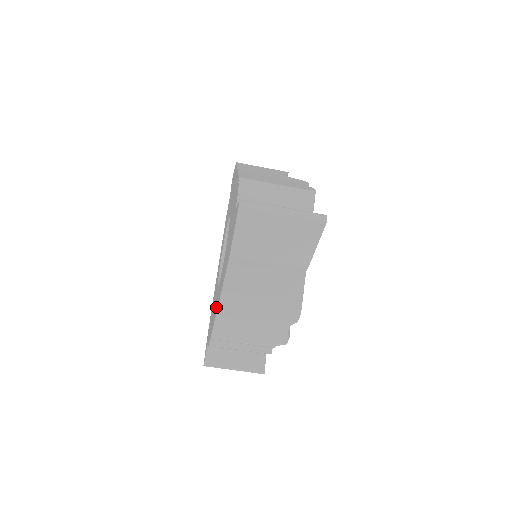
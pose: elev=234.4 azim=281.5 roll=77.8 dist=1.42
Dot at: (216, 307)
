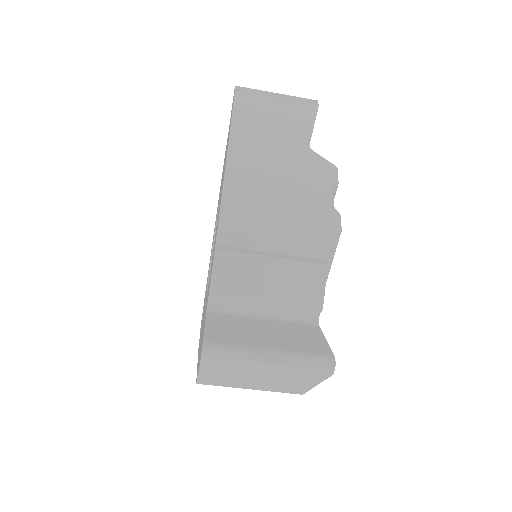
Dot at: occluded
